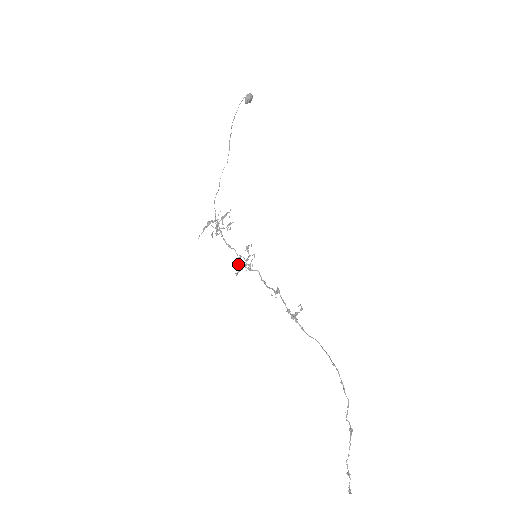
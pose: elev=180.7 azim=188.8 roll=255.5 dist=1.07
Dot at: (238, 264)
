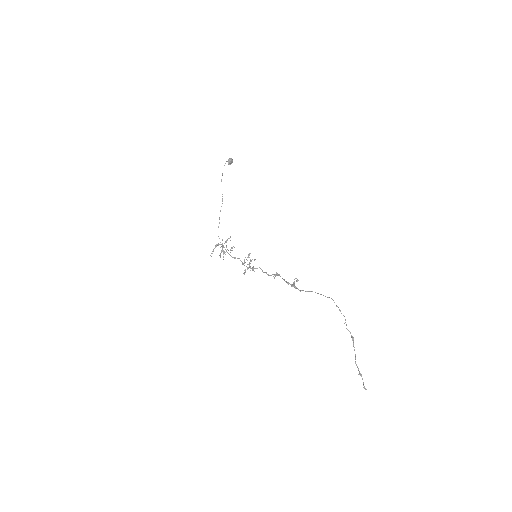
Dot at: occluded
